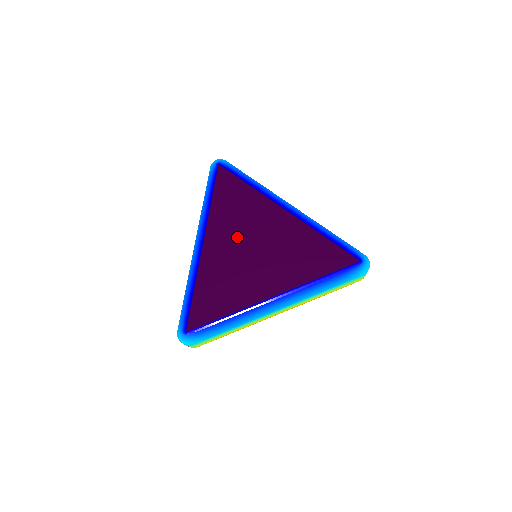
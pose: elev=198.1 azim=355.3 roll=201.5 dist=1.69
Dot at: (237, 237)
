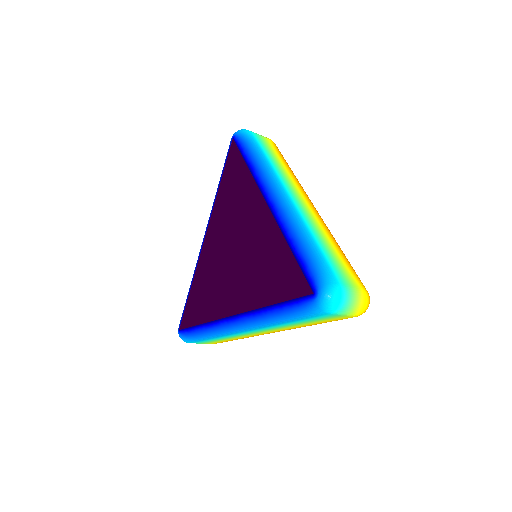
Dot at: (225, 234)
